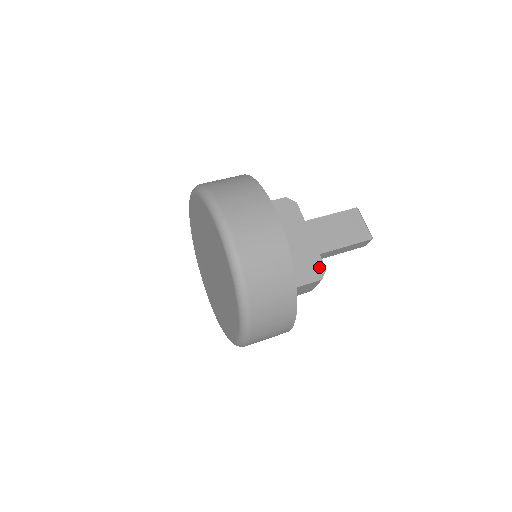
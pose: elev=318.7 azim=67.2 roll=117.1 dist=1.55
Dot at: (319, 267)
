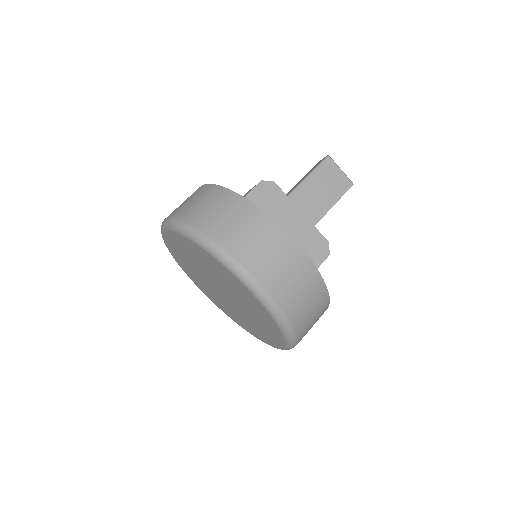
Dot at: (322, 244)
